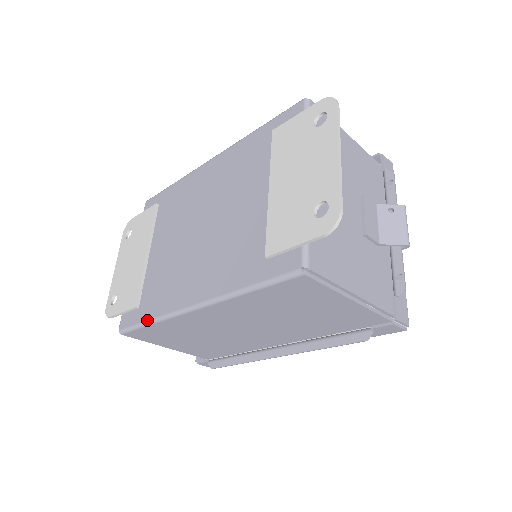
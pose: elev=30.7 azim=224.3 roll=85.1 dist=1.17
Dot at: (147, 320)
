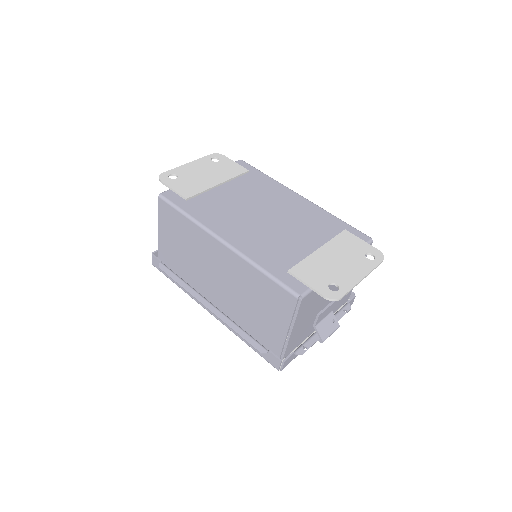
Dot at: (187, 212)
